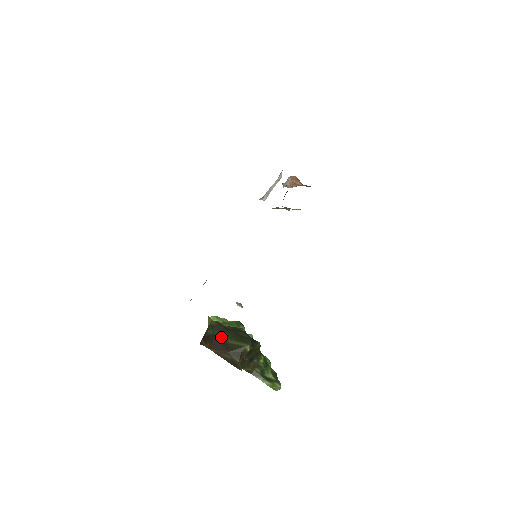
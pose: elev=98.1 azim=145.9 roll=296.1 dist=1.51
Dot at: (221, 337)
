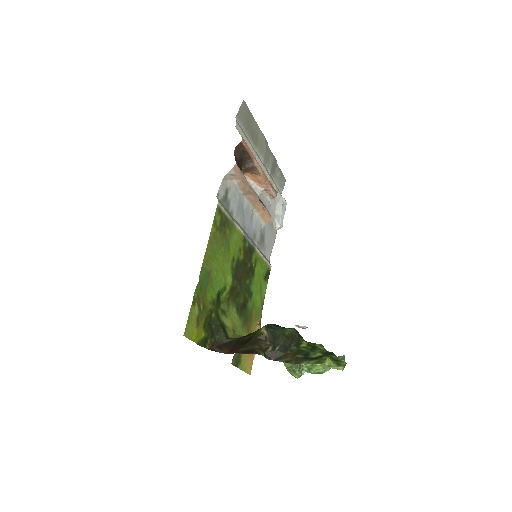
Dot at: (240, 339)
